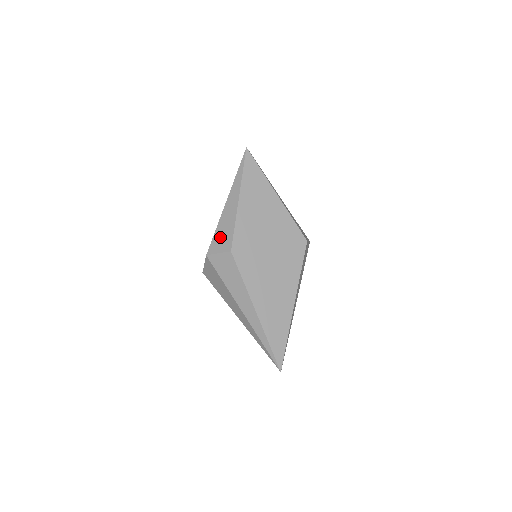
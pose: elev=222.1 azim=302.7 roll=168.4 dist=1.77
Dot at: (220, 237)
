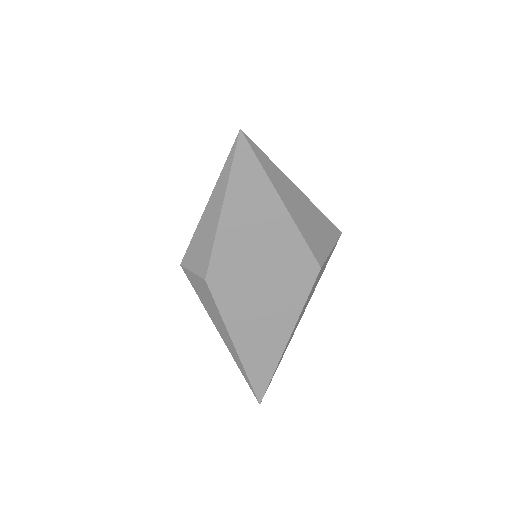
Dot at: (196, 252)
